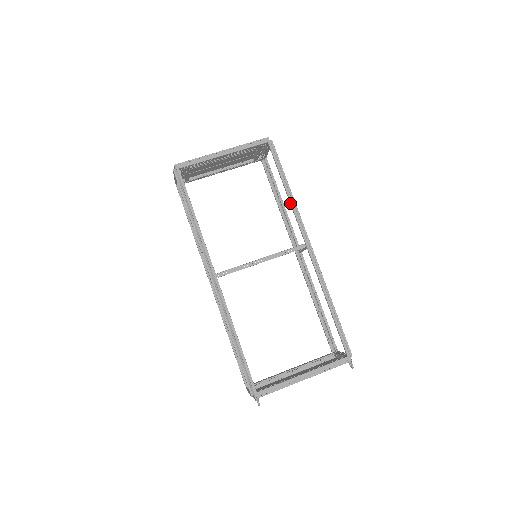
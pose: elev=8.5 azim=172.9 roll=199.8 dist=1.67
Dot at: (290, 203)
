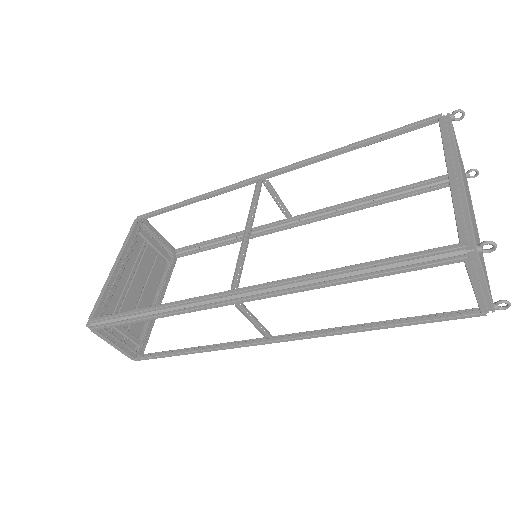
Dot at: (206, 197)
